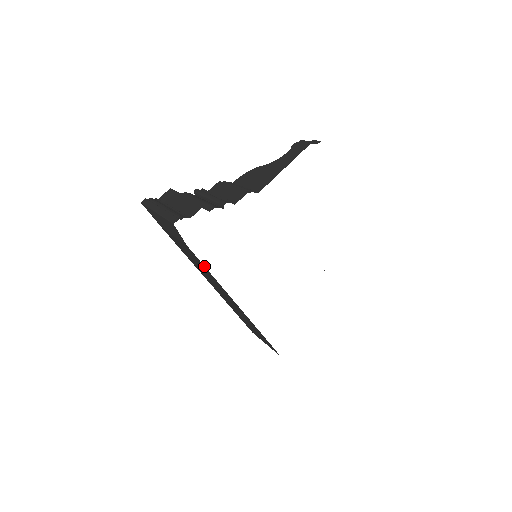
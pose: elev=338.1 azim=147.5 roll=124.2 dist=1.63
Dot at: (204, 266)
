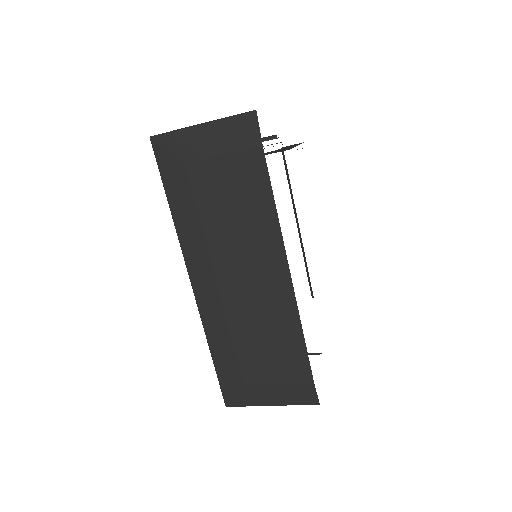
Dot at: (270, 187)
